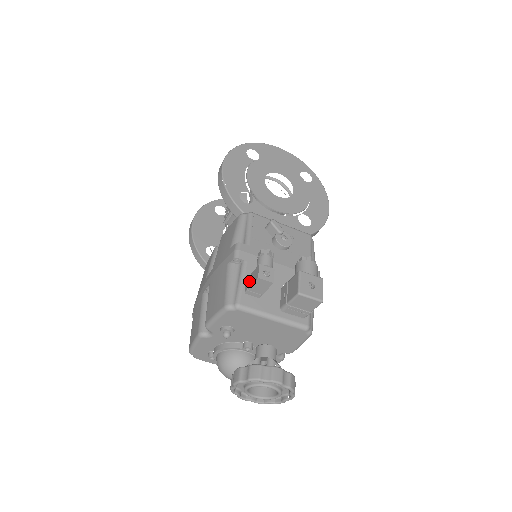
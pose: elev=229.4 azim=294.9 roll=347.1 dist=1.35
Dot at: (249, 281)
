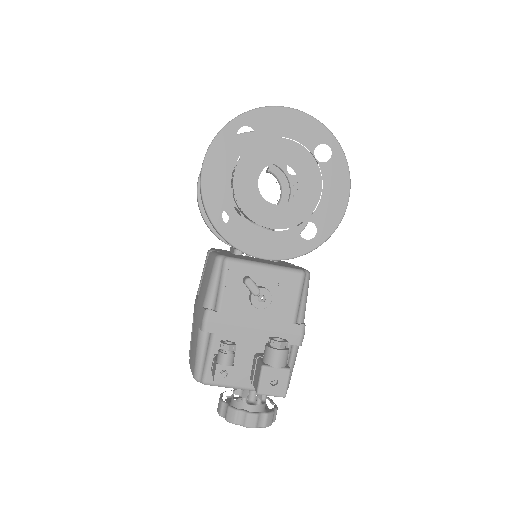
Dot at: (213, 364)
